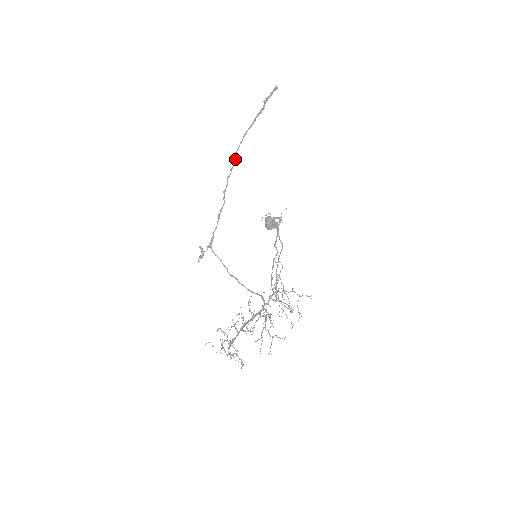
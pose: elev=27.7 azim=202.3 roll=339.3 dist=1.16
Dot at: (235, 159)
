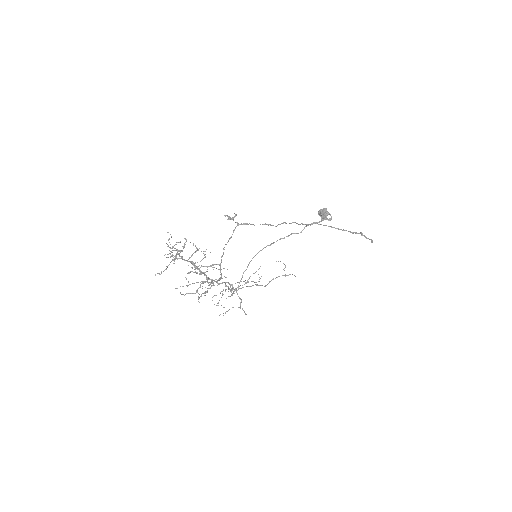
Dot at: (311, 224)
